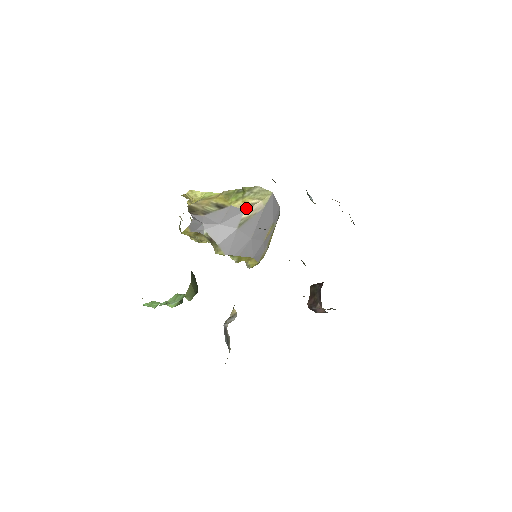
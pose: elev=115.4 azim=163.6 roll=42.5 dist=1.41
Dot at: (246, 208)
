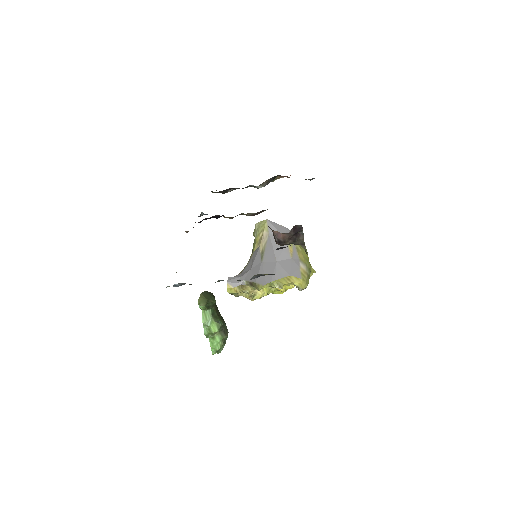
Dot at: (259, 244)
